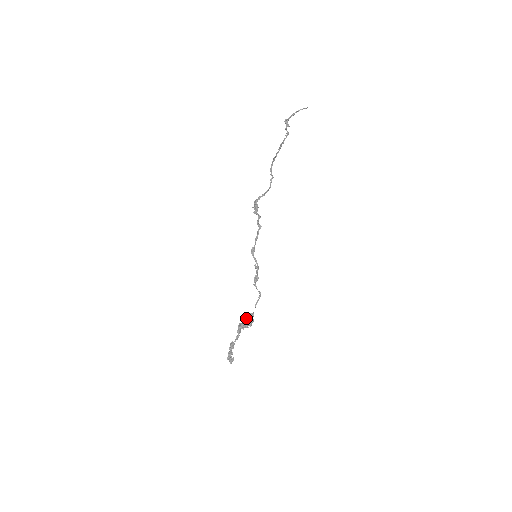
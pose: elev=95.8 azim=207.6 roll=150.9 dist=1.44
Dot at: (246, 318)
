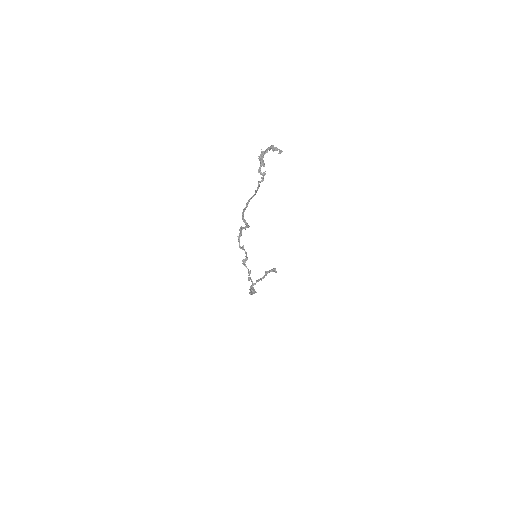
Dot at: occluded
